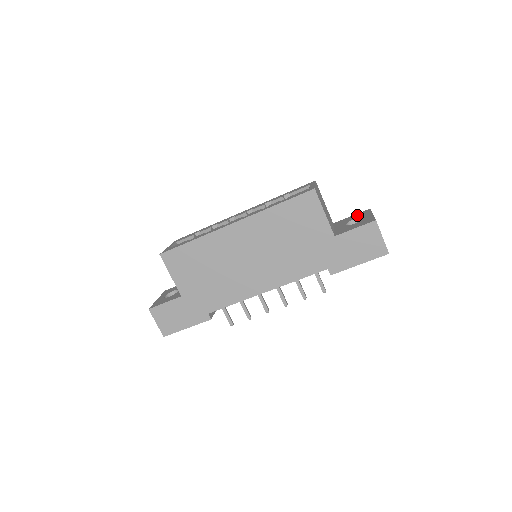
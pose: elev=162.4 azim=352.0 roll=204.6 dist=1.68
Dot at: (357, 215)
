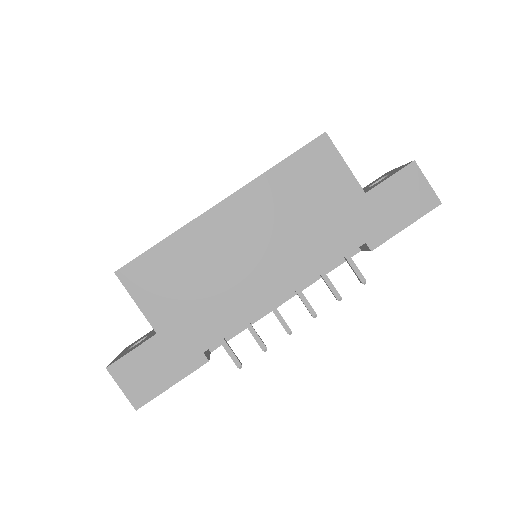
Dot at: (375, 180)
